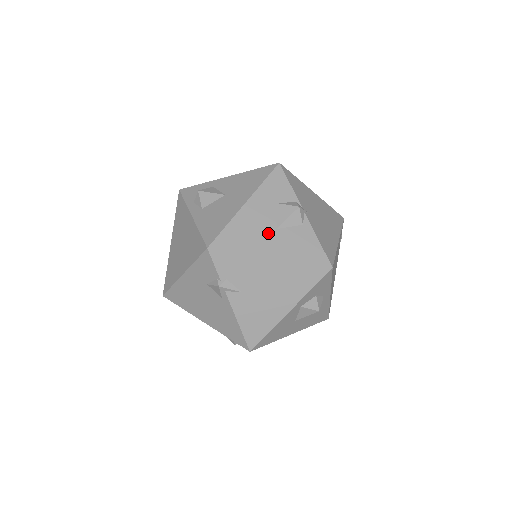
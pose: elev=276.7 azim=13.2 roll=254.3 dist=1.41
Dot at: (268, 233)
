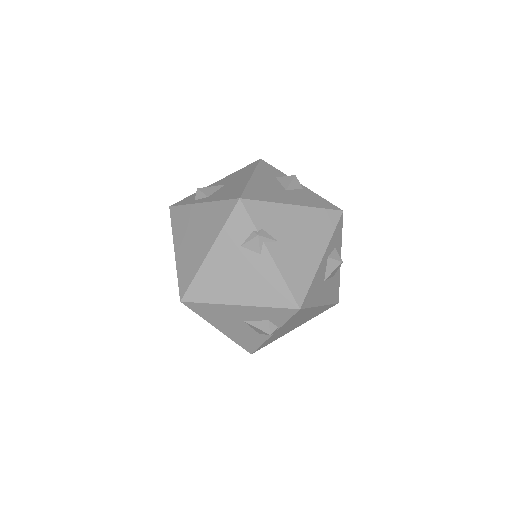
Dot at: (281, 192)
